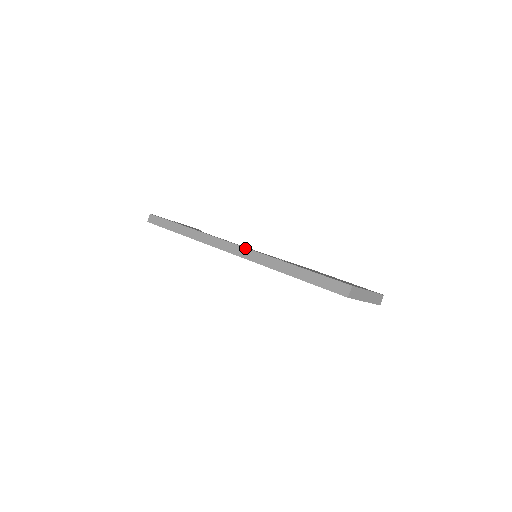
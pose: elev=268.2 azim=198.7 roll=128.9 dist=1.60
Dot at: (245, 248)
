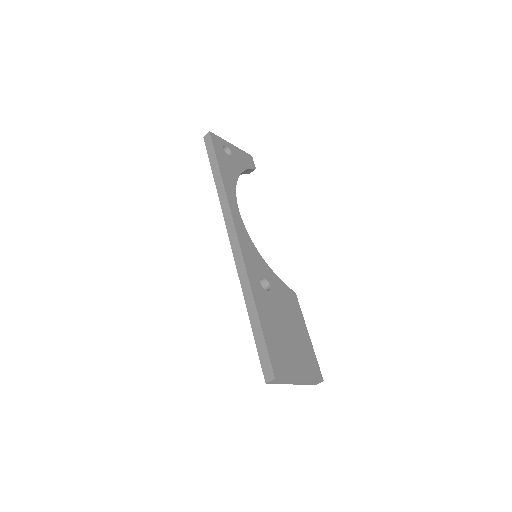
Dot at: (241, 252)
